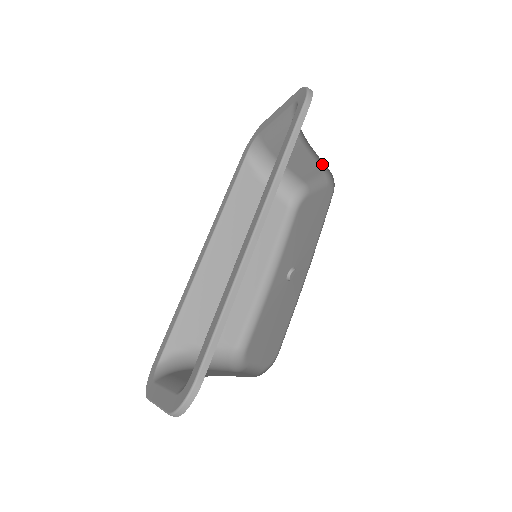
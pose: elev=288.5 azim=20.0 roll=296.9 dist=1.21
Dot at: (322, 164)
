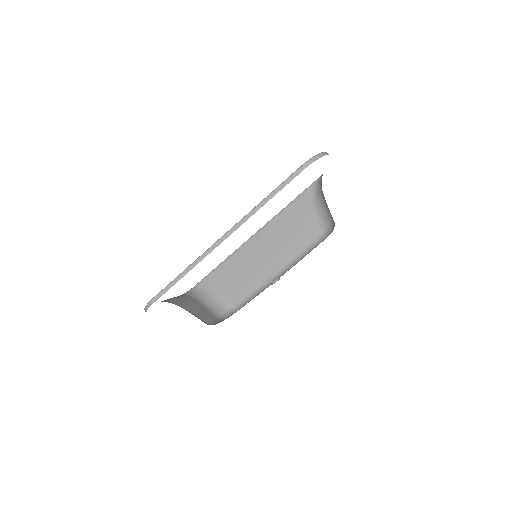
Dot at: occluded
